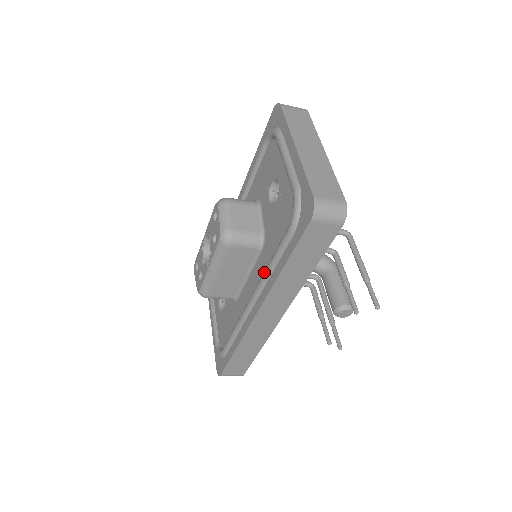
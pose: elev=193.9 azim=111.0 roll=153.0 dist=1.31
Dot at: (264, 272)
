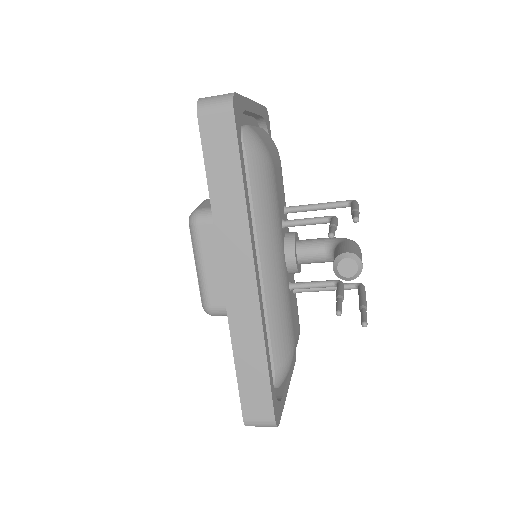
Dot at: occluded
